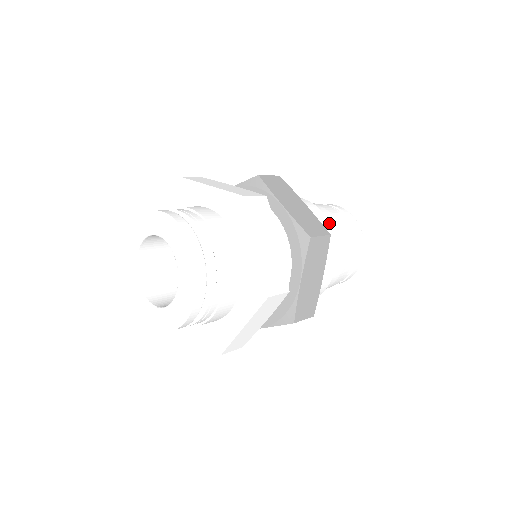
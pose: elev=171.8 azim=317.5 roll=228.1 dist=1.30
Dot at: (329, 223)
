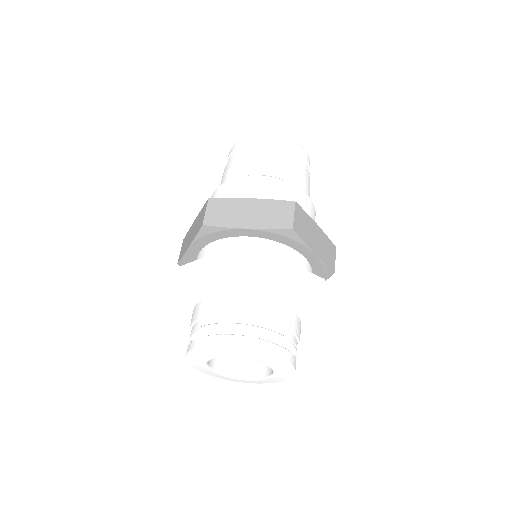
Dot at: (272, 178)
